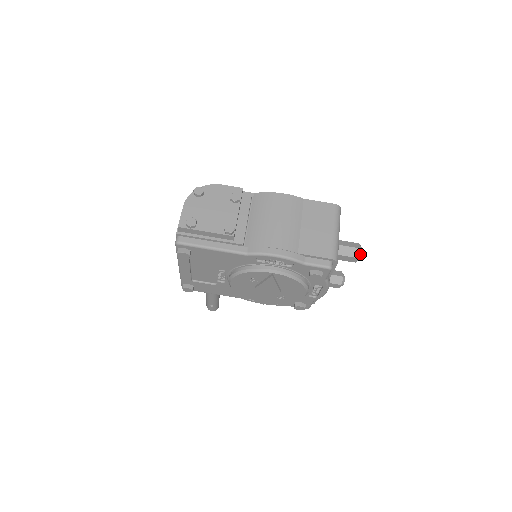
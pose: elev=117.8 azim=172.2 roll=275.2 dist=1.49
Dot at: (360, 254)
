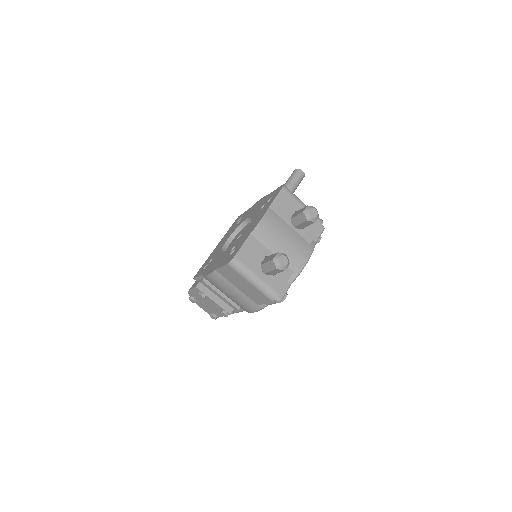
Dot at: (282, 269)
